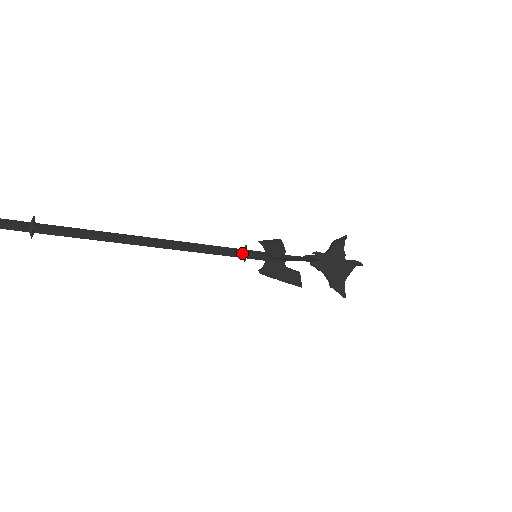
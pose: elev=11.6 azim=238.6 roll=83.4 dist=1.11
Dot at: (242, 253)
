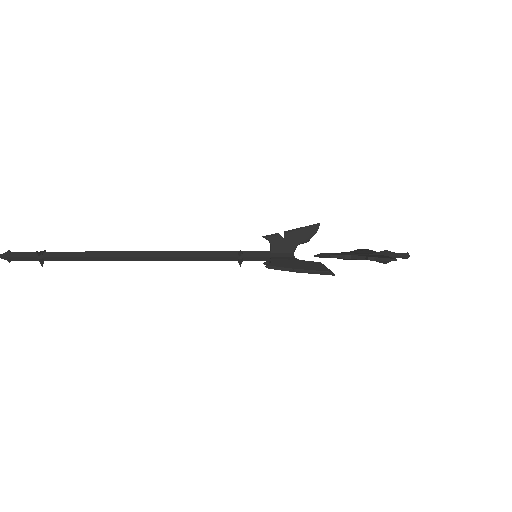
Dot at: (236, 252)
